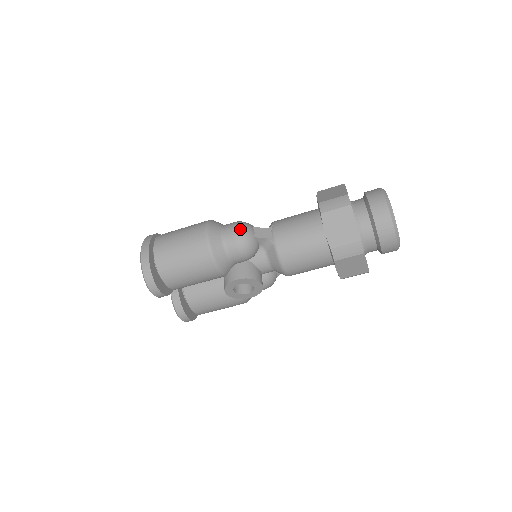
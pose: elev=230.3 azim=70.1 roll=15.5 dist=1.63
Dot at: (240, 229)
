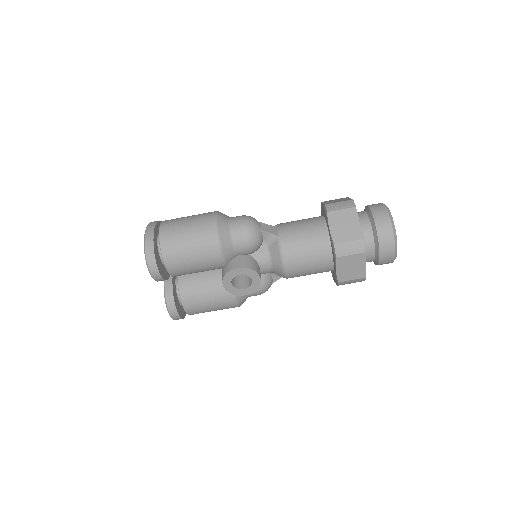
Dot at: (248, 219)
